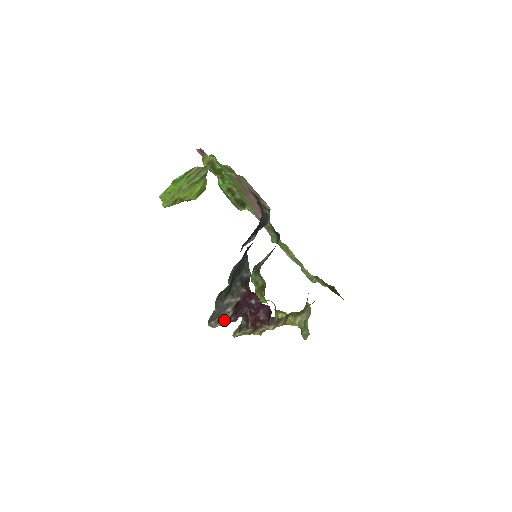
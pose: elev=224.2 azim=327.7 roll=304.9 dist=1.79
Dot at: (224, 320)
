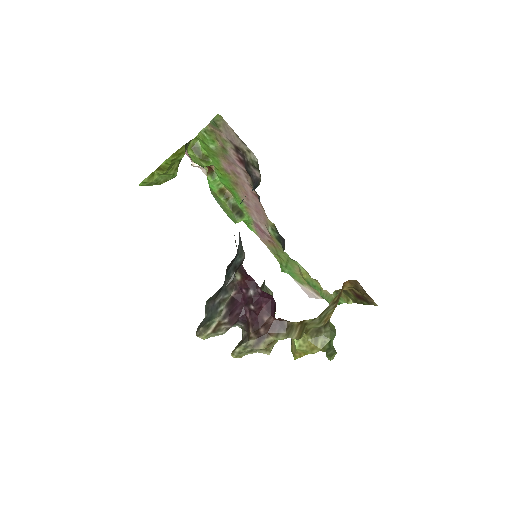
Dot at: (216, 323)
